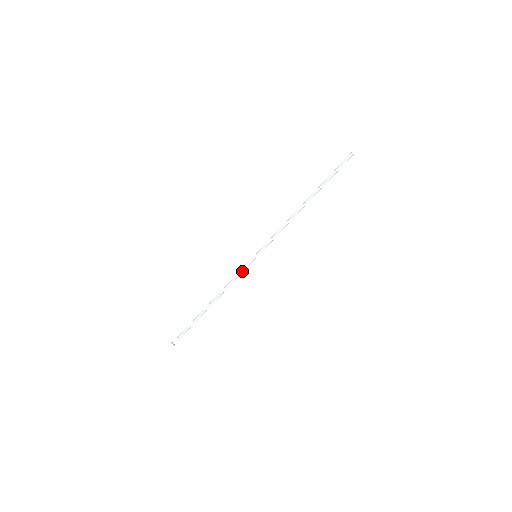
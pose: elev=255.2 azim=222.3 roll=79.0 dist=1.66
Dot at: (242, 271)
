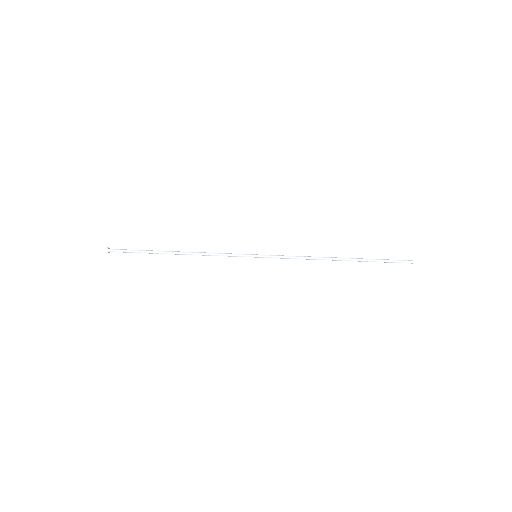
Dot at: (232, 254)
